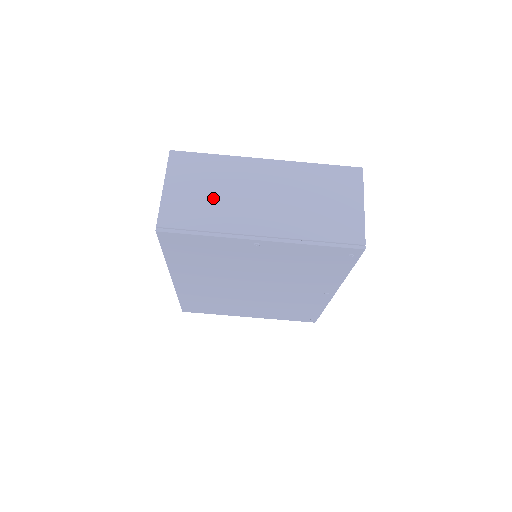
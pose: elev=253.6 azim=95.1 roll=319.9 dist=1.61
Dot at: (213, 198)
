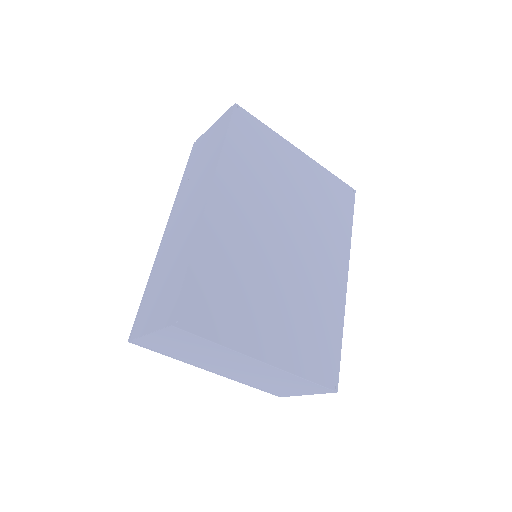
Dot at: (191, 353)
